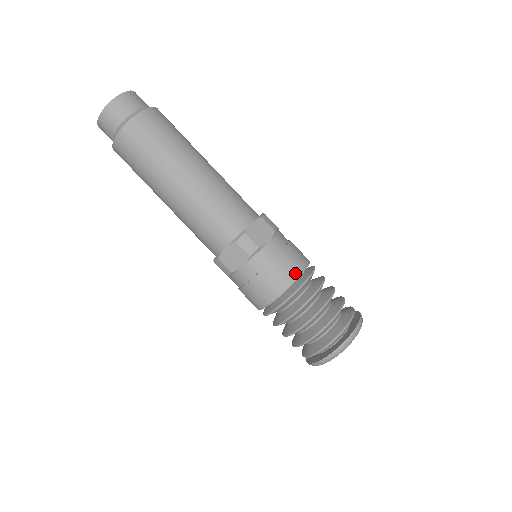
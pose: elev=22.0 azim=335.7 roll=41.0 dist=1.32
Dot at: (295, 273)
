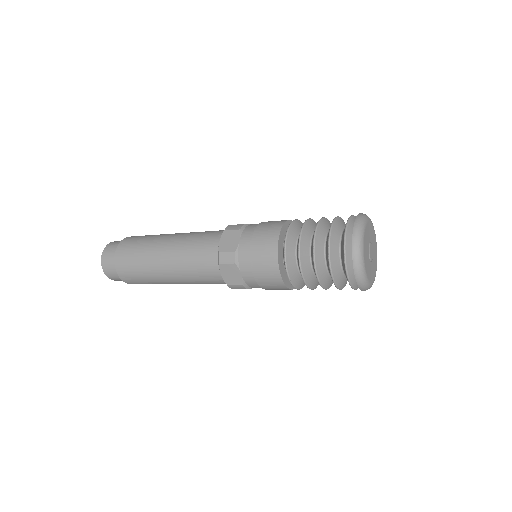
Dot at: (276, 278)
